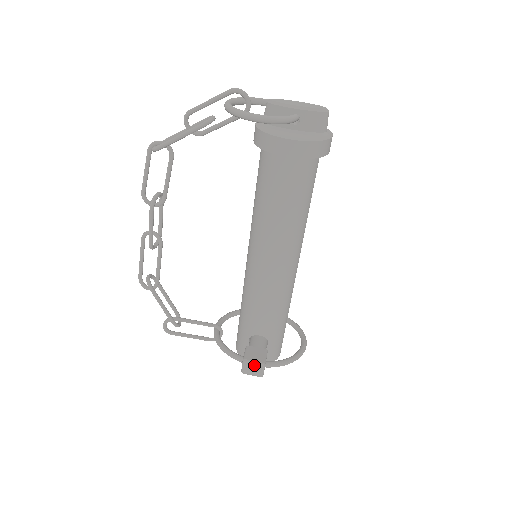
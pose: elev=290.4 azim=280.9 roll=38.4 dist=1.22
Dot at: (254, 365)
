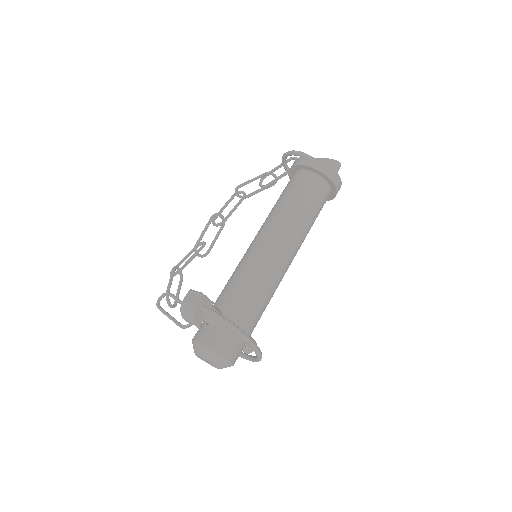
Dot at: (194, 294)
